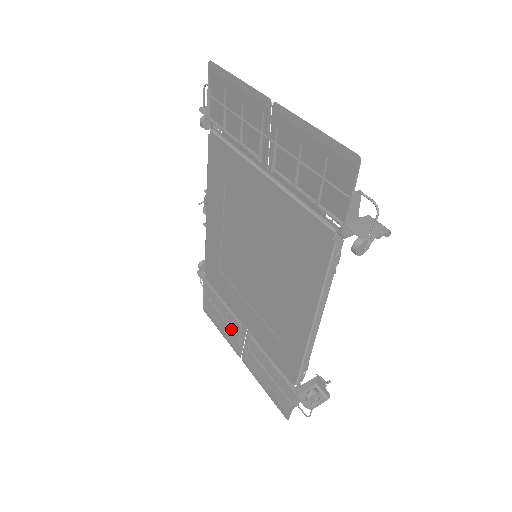
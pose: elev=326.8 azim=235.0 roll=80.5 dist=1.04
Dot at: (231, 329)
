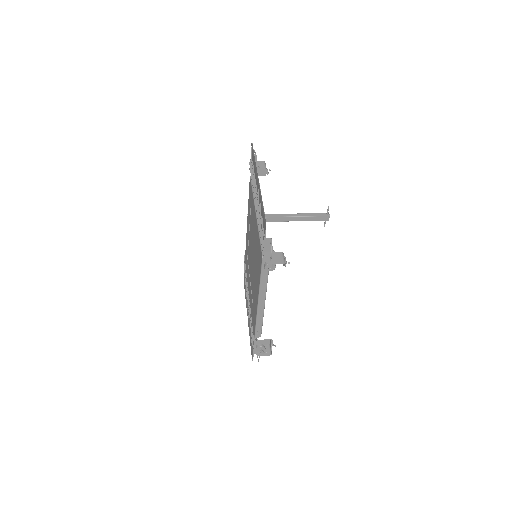
Dot at: occluded
